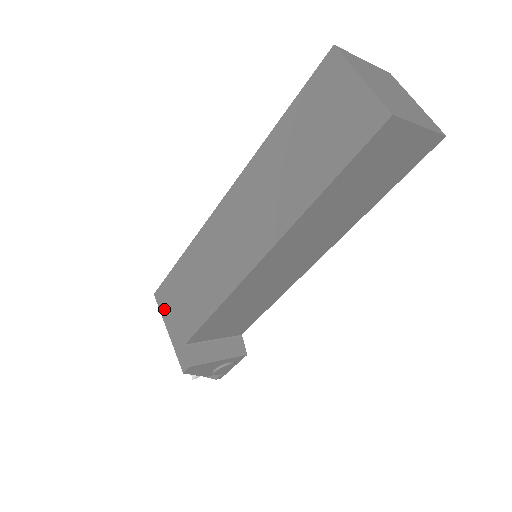
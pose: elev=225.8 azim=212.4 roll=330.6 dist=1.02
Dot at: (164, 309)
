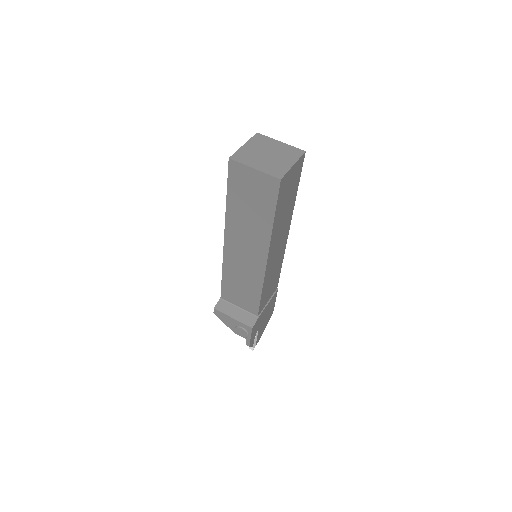
Dot at: occluded
